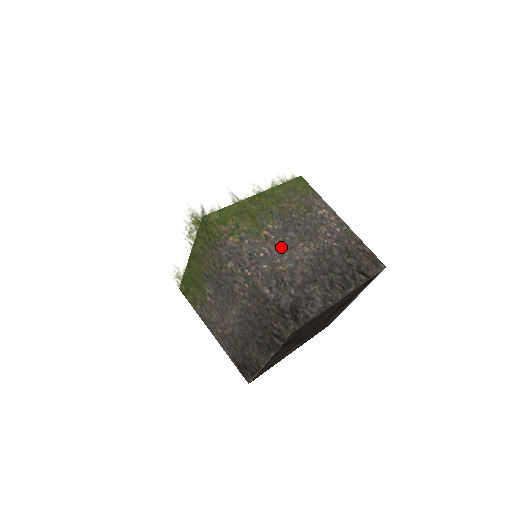
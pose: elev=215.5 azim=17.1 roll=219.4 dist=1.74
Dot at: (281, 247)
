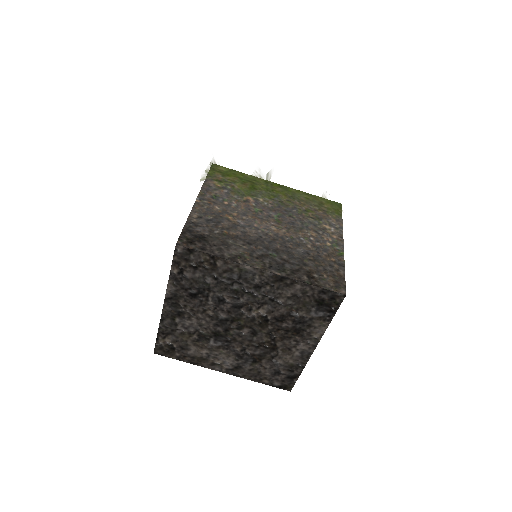
Dot at: (251, 212)
